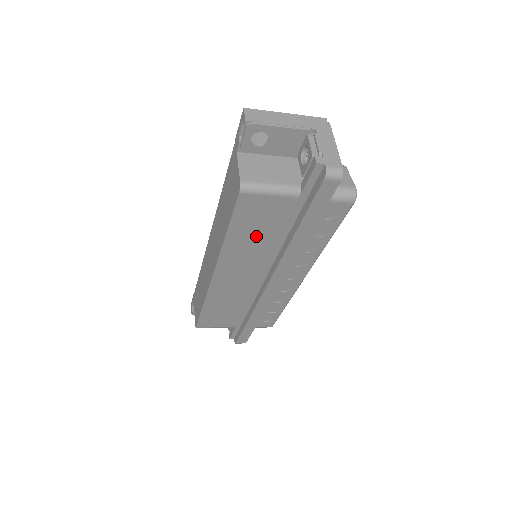
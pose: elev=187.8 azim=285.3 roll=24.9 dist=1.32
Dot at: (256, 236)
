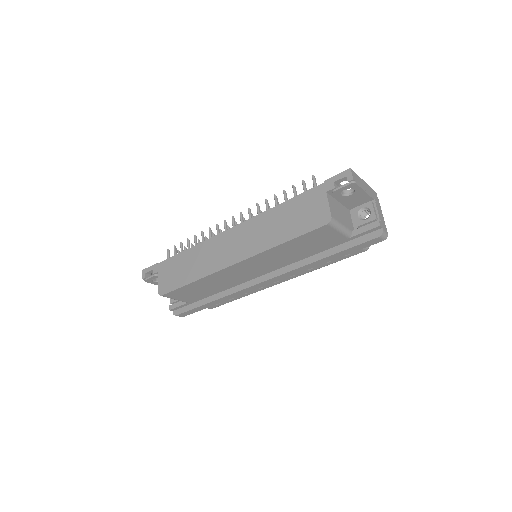
Dot at: (296, 250)
